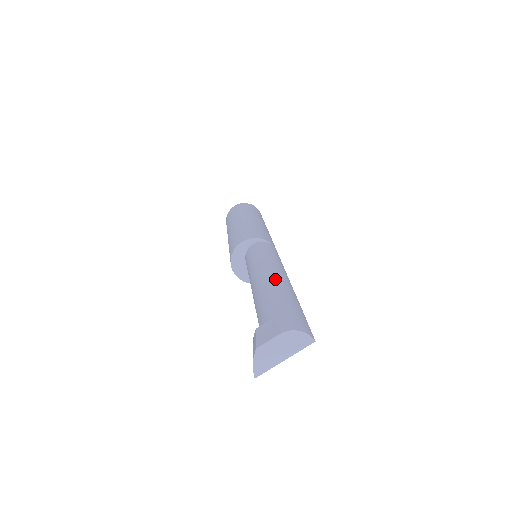
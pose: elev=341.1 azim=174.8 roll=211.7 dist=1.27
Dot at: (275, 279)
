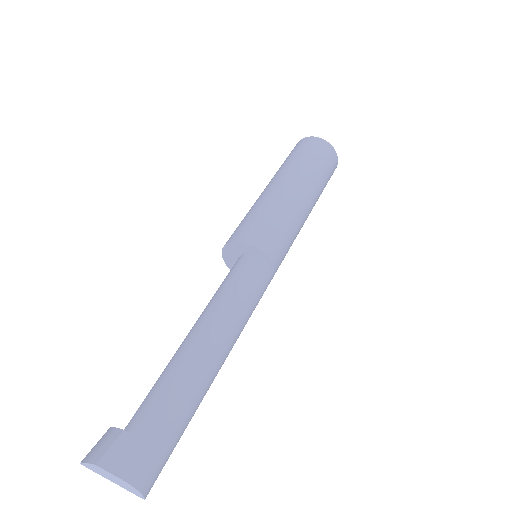
Dot at: (207, 366)
